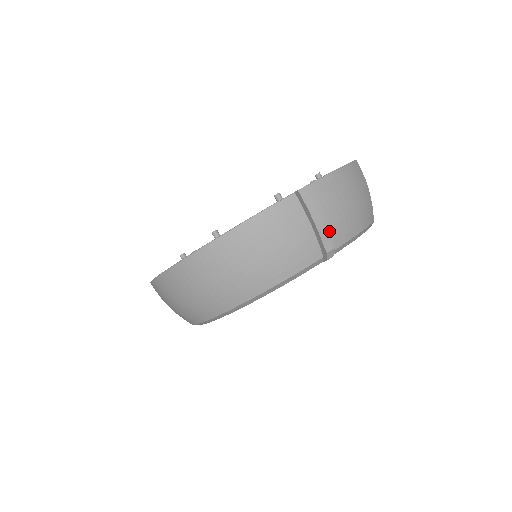
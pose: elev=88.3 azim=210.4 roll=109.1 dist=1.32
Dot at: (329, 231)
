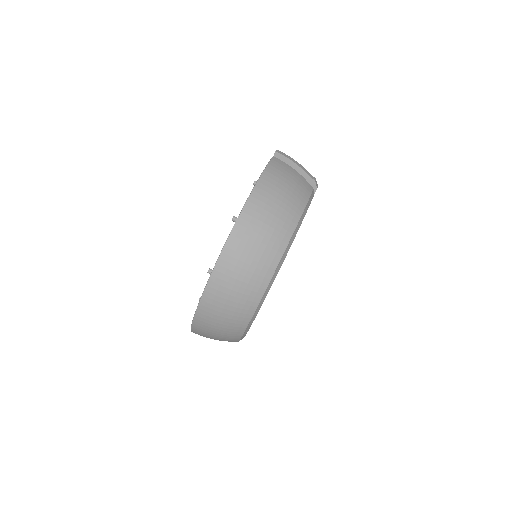
Dot at: occluded
